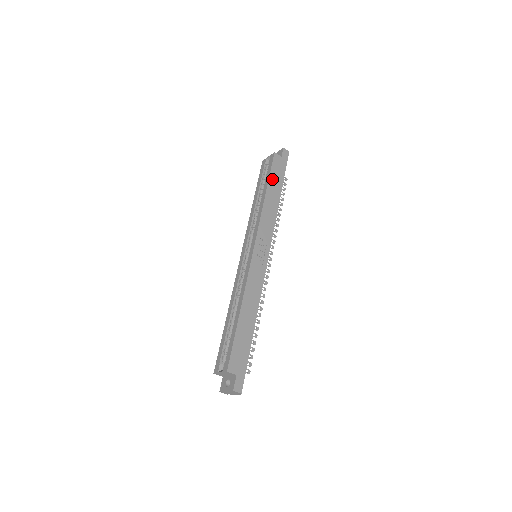
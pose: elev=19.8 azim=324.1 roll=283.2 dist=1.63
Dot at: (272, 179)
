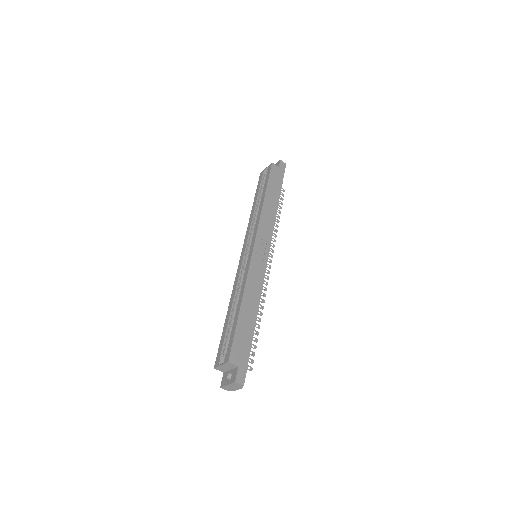
Dot at: (270, 186)
